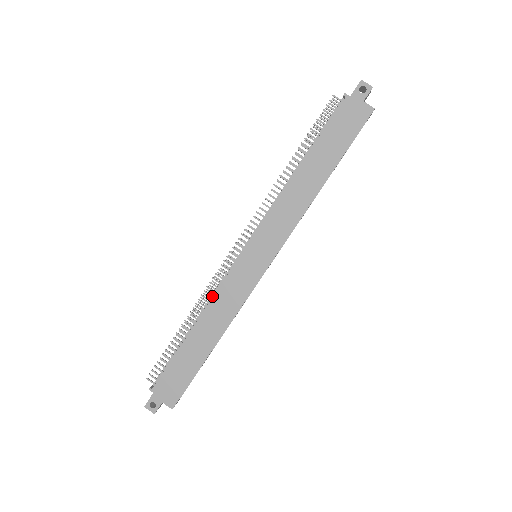
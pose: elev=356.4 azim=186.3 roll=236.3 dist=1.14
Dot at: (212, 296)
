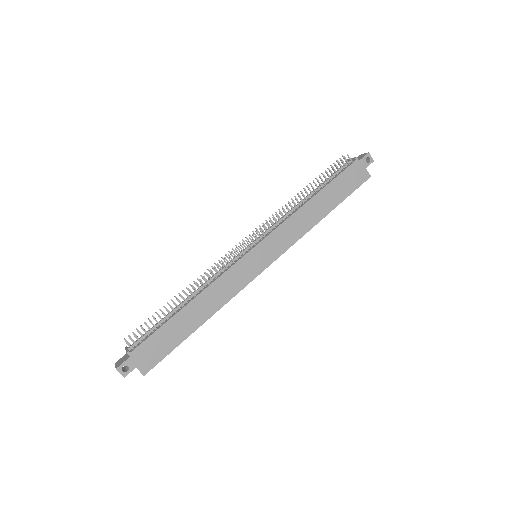
Dot at: (212, 279)
